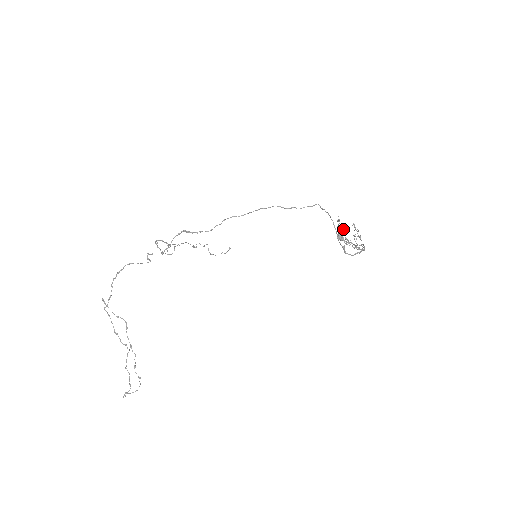
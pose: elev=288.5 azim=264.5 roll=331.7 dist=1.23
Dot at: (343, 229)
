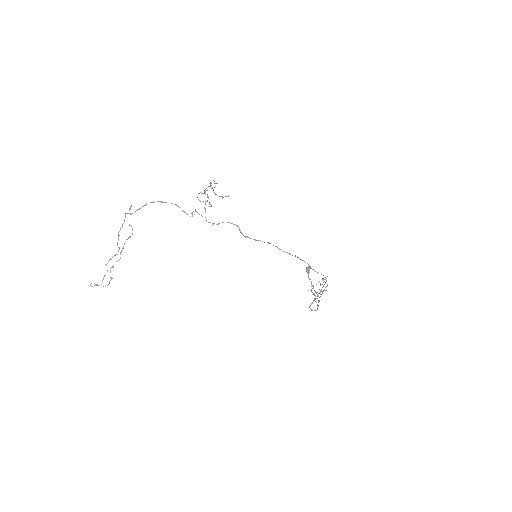
Dot at: occluded
